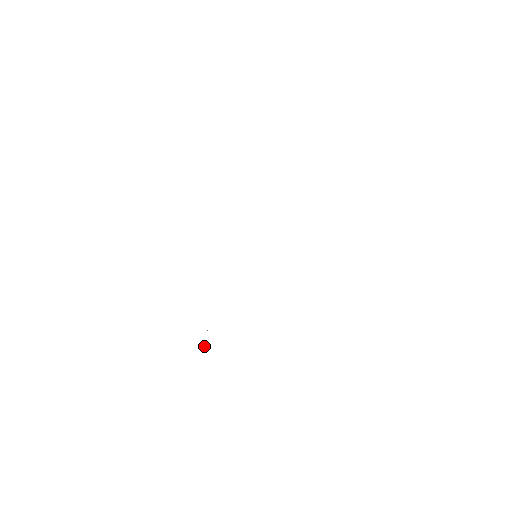
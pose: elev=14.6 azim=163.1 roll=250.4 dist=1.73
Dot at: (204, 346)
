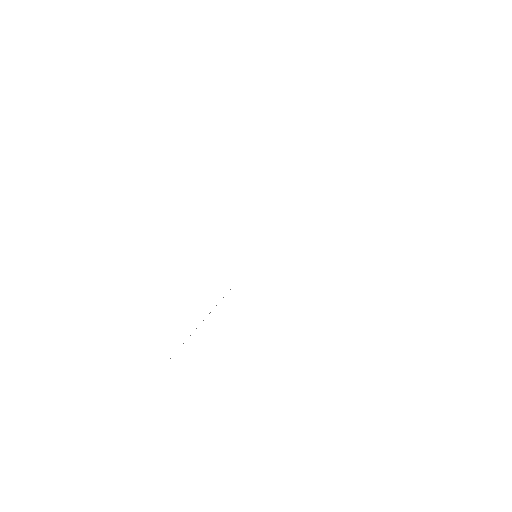
Dot at: occluded
